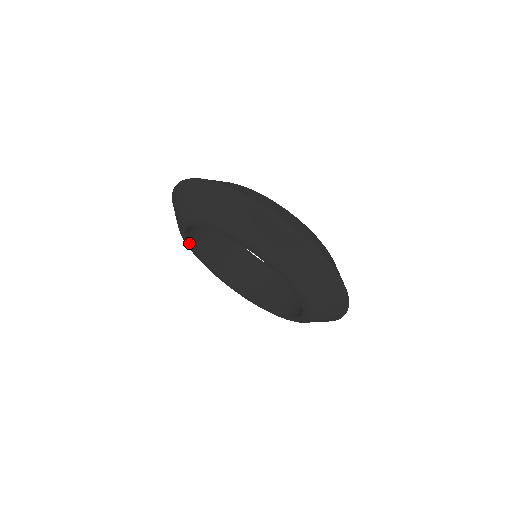
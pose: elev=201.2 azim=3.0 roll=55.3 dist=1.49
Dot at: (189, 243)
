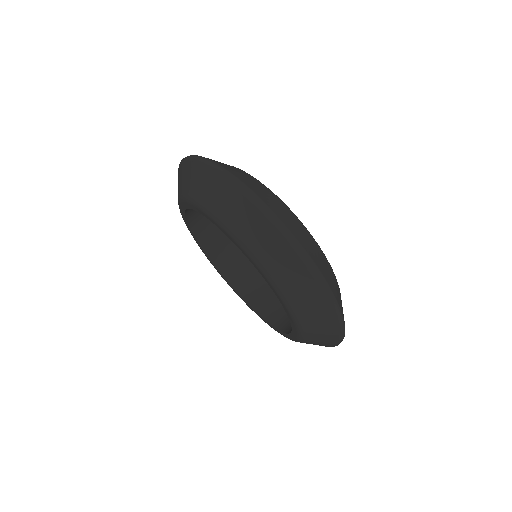
Dot at: (184, 213)
